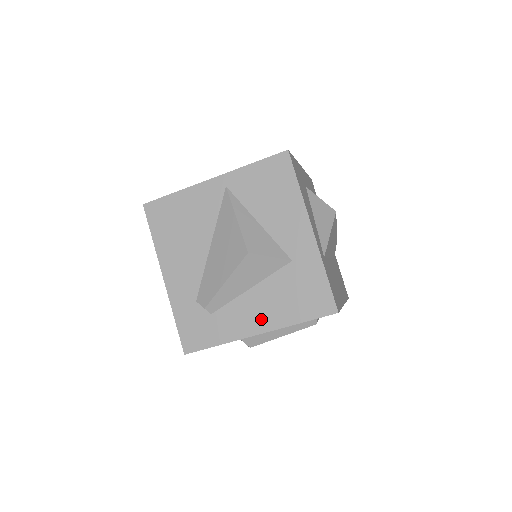
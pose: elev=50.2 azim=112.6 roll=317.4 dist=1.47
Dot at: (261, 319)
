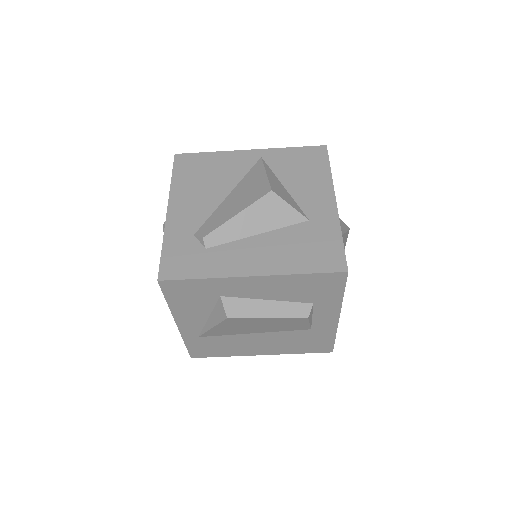
Dot at: (261, 262)
